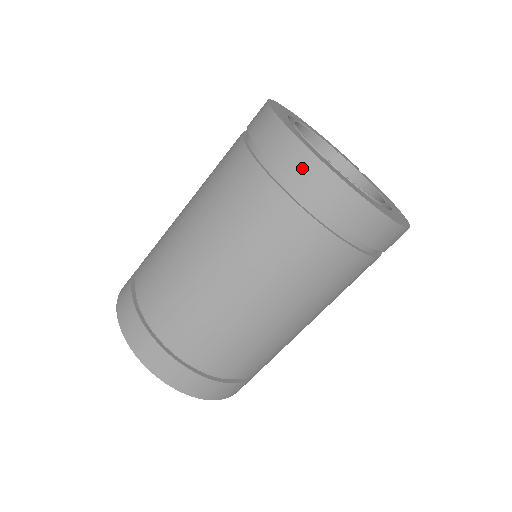
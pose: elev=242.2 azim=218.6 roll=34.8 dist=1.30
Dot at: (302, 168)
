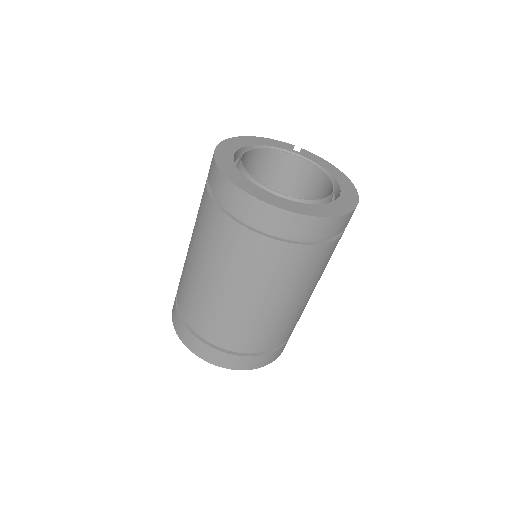
Dot at: (276, 220)
